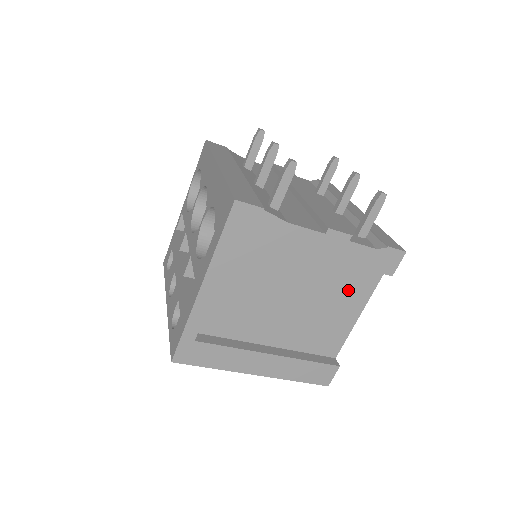
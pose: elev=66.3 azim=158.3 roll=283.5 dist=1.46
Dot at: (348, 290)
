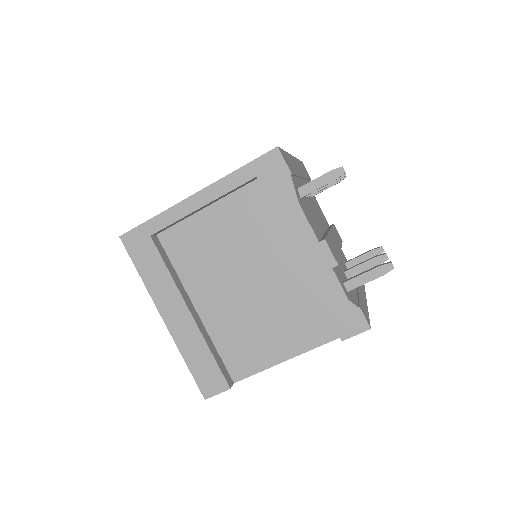
Dot at: (297, 323)
